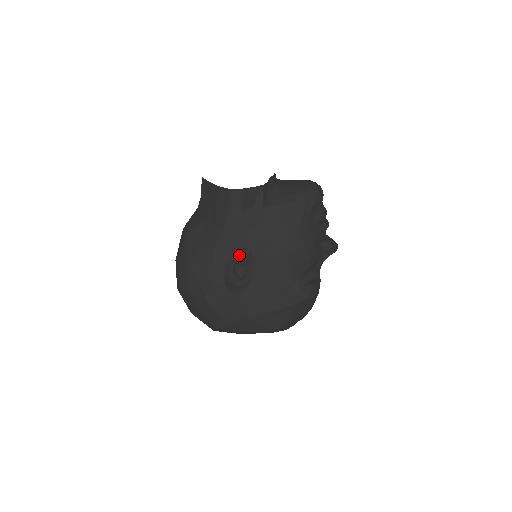
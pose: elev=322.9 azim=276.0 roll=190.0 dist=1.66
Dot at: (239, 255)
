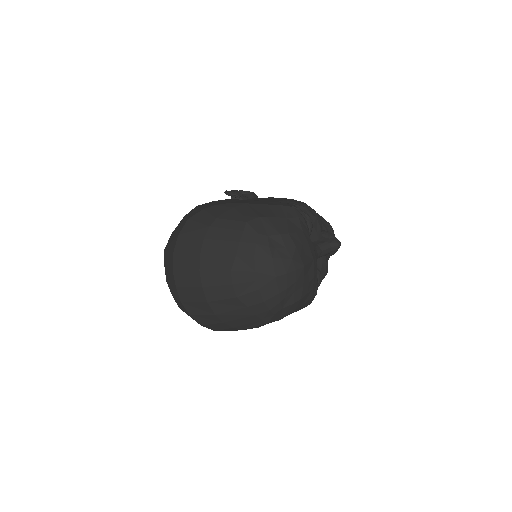
Dot at: (248, 192)
